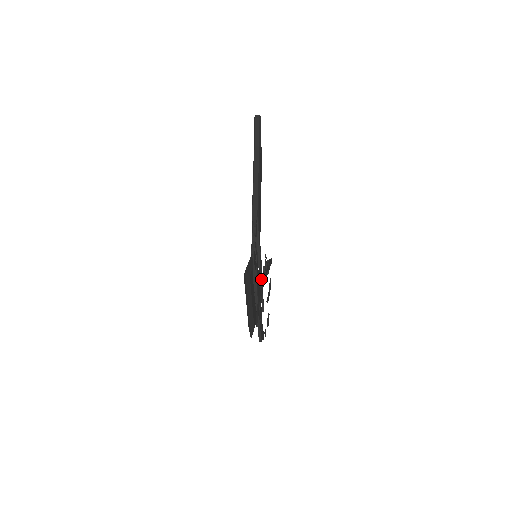
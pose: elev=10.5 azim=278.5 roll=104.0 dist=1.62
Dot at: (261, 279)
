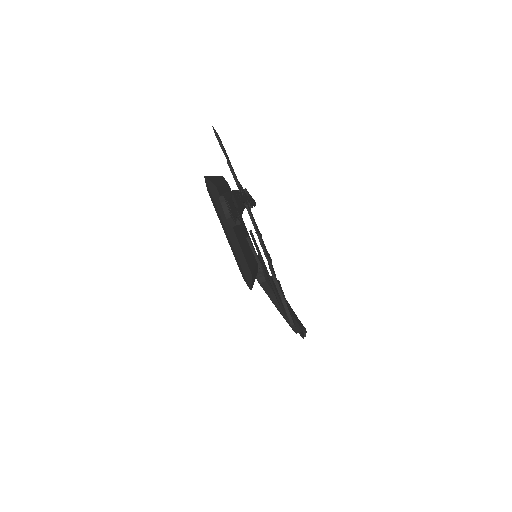
Dot at: (245, 196)
